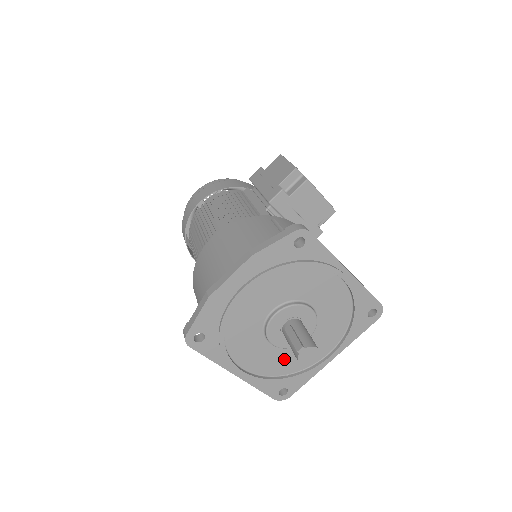
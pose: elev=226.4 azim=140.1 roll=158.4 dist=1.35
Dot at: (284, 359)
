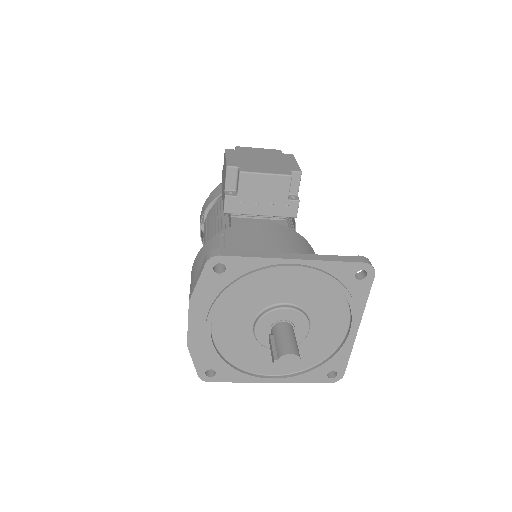
Dot at: (305, 352)
